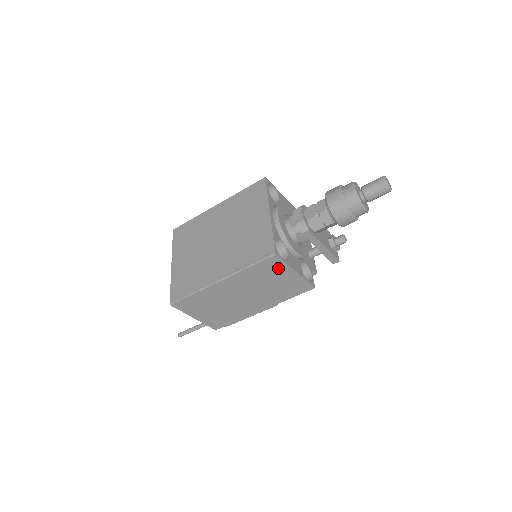
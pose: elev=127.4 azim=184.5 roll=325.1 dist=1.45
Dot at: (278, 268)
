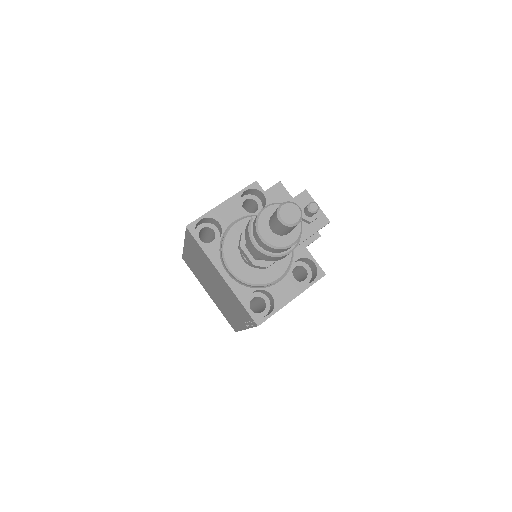
Dot at: occluded
